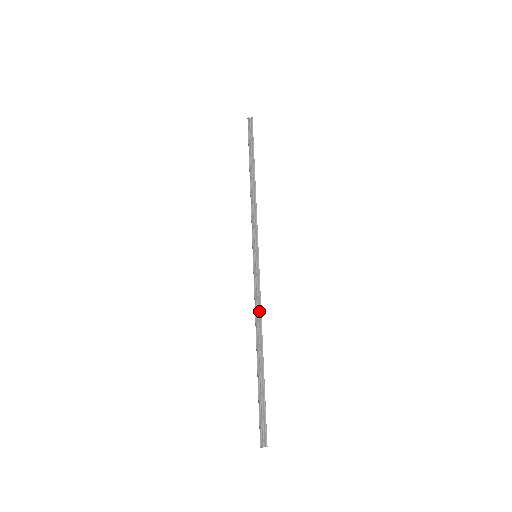
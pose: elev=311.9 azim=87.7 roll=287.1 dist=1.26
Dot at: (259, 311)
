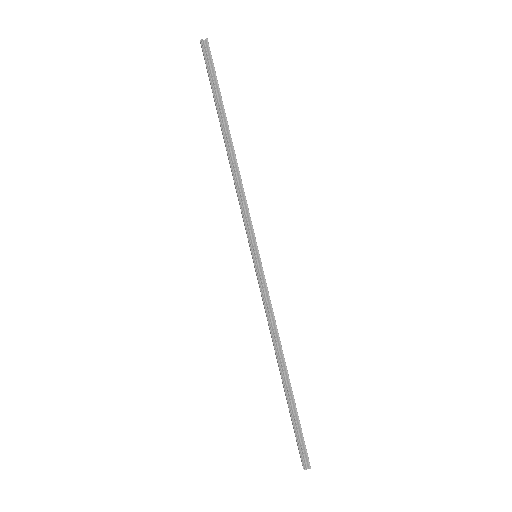
Dot at: (274, 327)
